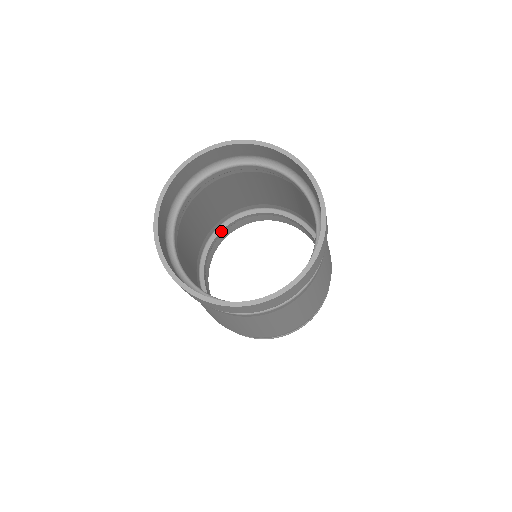
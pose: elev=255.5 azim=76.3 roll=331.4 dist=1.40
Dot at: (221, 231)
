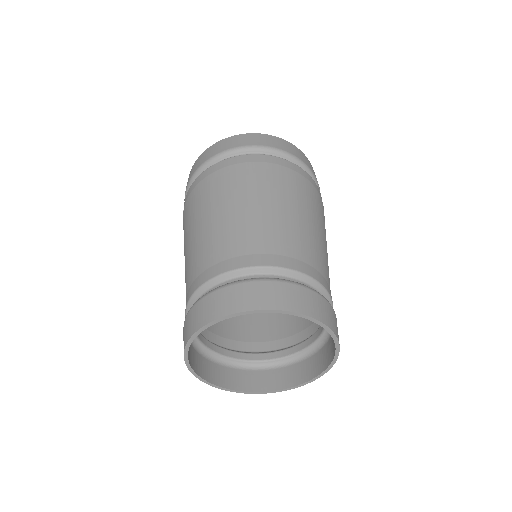
Dot at: occluded
